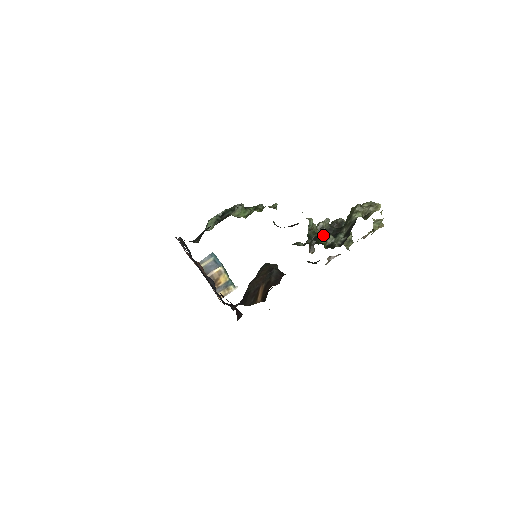
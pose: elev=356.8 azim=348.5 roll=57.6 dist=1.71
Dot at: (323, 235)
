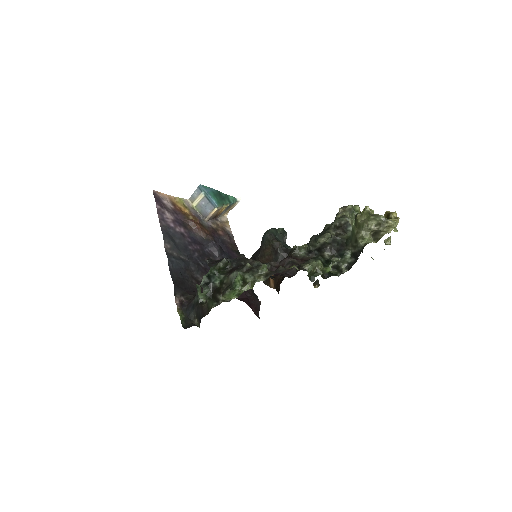
Dot at: (326, 249)
